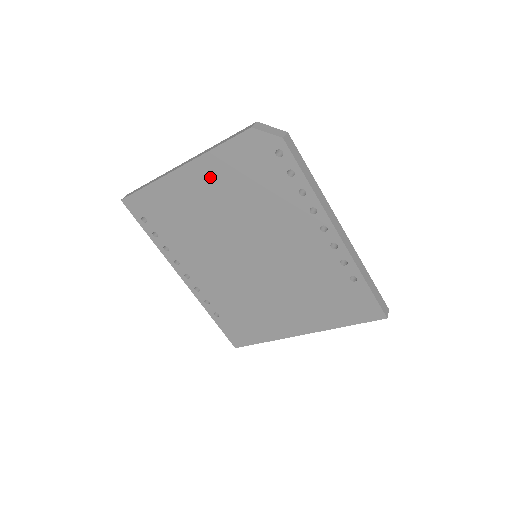
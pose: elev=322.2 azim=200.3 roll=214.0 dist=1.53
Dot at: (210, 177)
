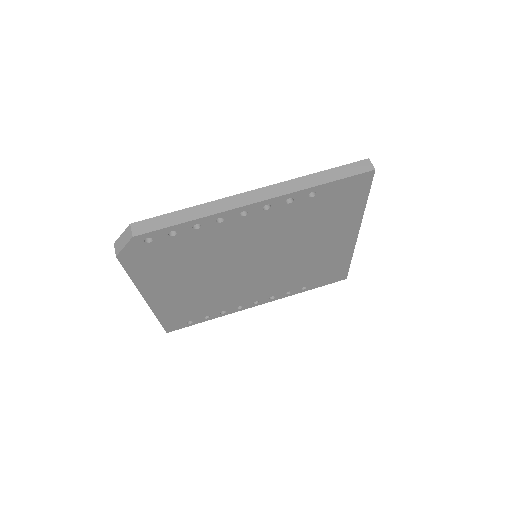
Dot at: (160, 284)
